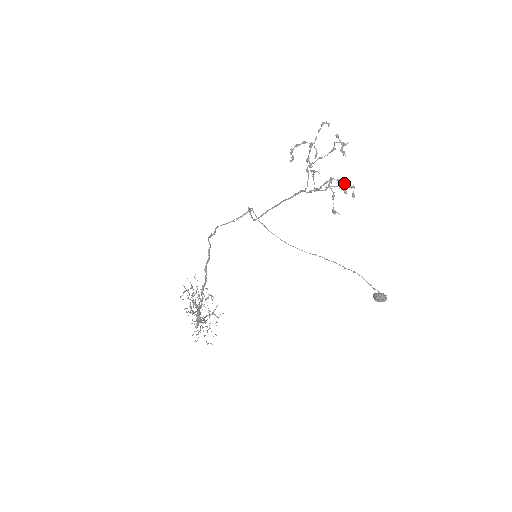
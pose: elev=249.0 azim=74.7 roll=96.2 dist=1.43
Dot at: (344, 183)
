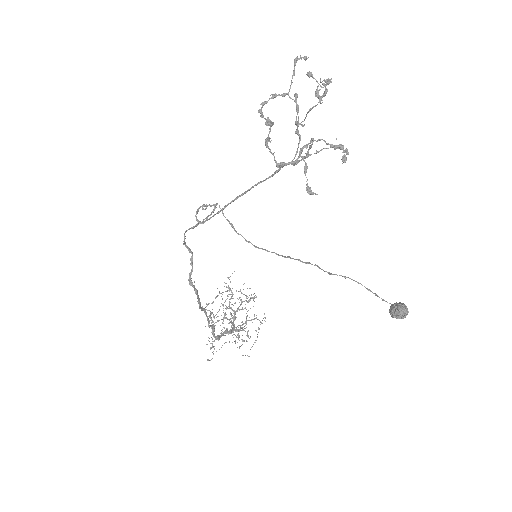
Dot at: (326, 143)
